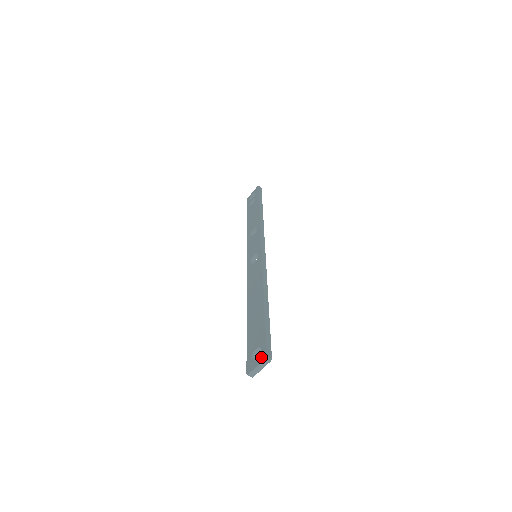
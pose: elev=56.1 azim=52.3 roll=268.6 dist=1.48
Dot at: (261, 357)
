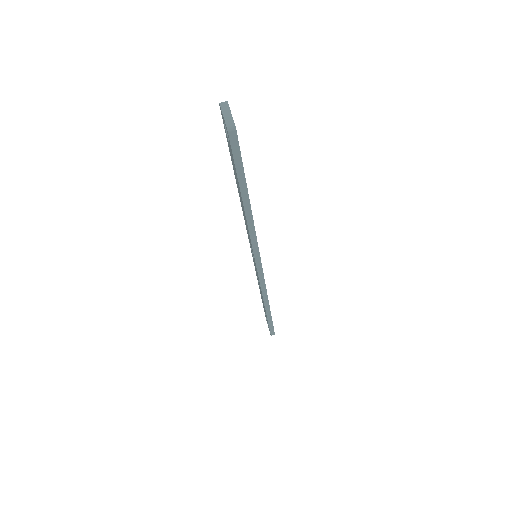
Dot at: occluded
